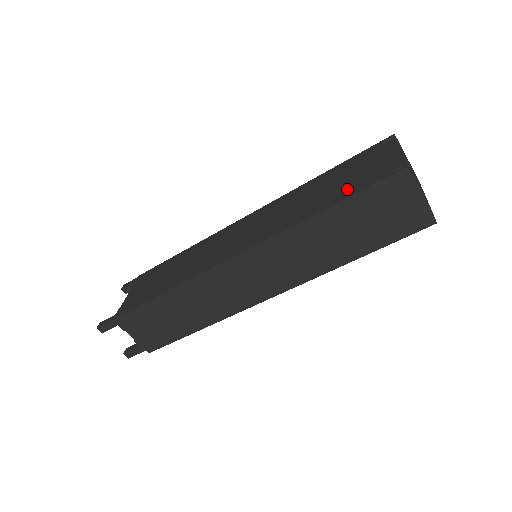
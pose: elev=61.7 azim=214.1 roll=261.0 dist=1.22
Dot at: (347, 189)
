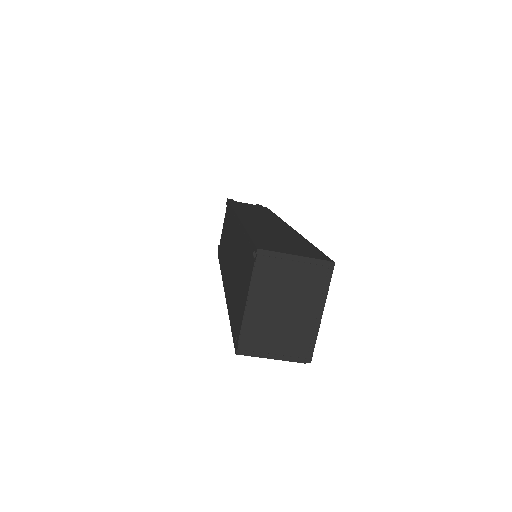
Dot at: (234, 310)
